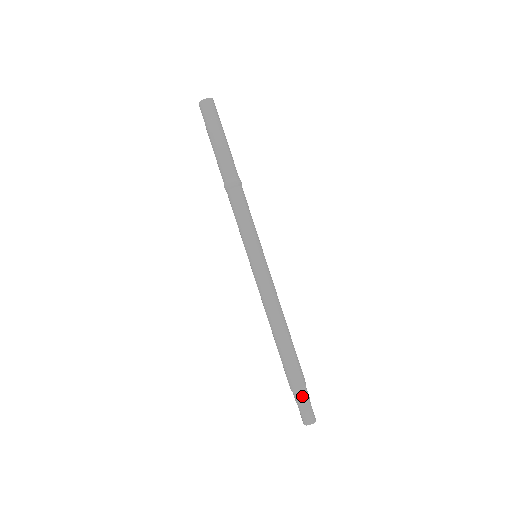
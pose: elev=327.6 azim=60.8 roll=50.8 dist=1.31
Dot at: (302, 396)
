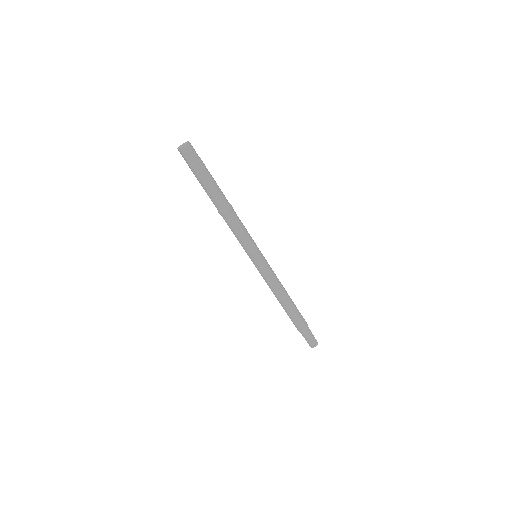
Dot at: (309, 331)
